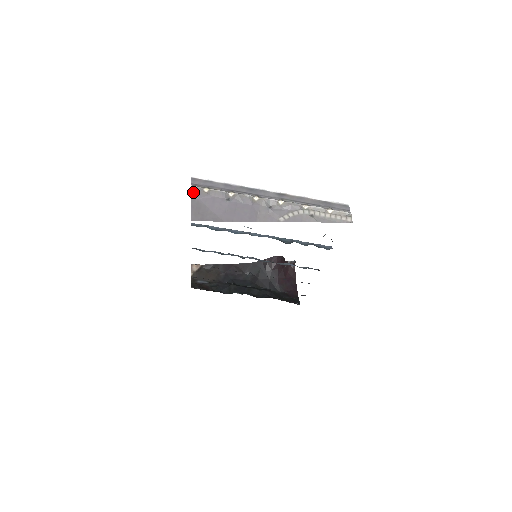
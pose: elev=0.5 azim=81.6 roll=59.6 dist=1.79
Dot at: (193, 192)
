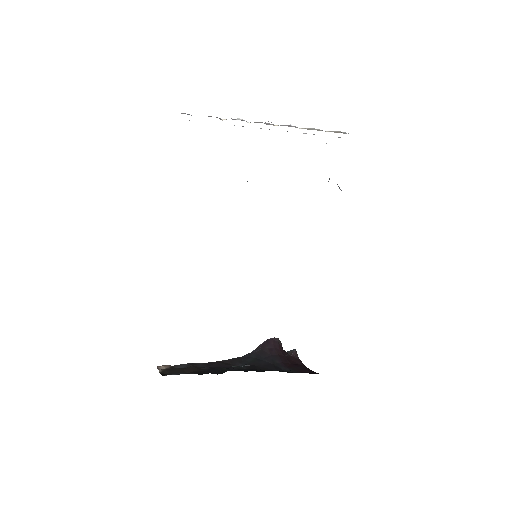
Dot at: occluded
